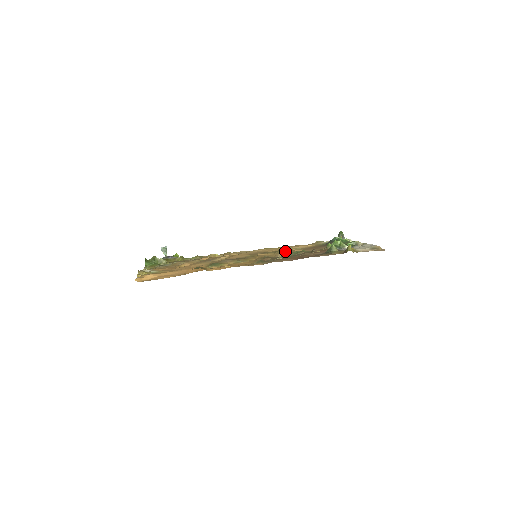
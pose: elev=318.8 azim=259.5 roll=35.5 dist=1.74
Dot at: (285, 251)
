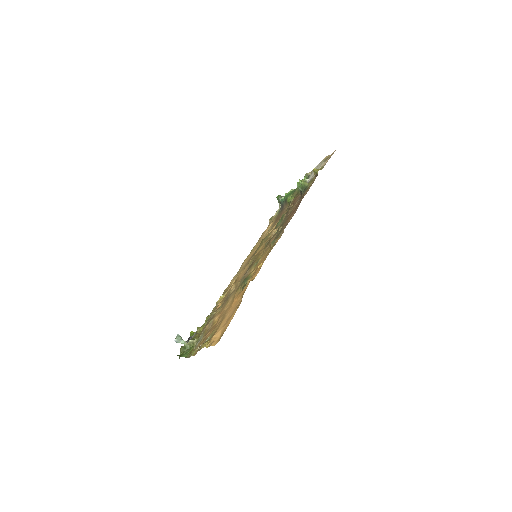
Dot at: occluded
